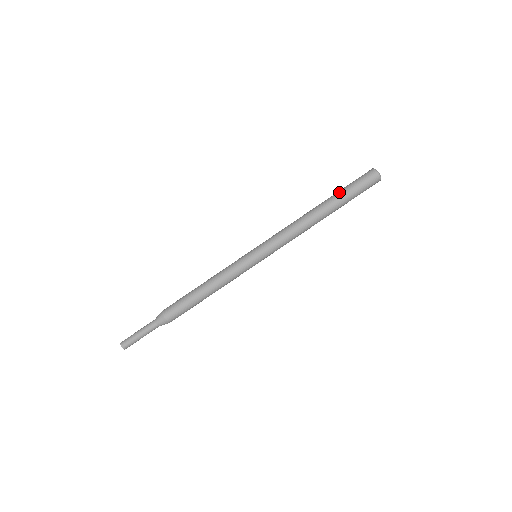
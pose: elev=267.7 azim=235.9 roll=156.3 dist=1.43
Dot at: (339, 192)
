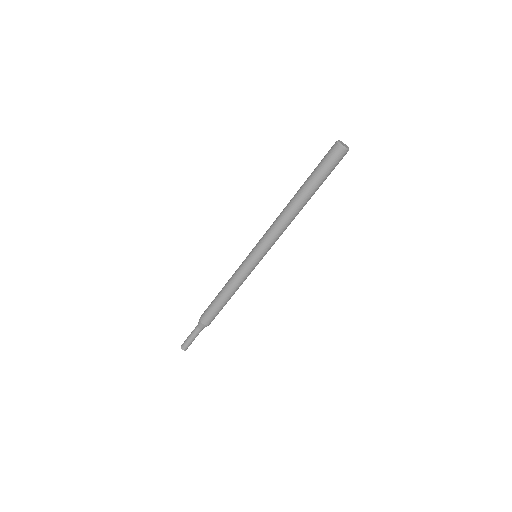
Dot at: (309, 176)
